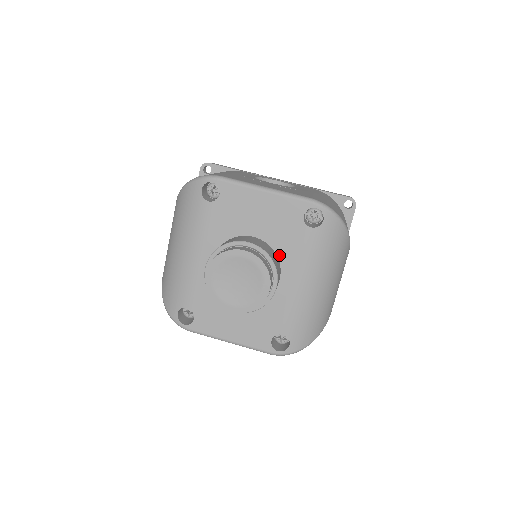
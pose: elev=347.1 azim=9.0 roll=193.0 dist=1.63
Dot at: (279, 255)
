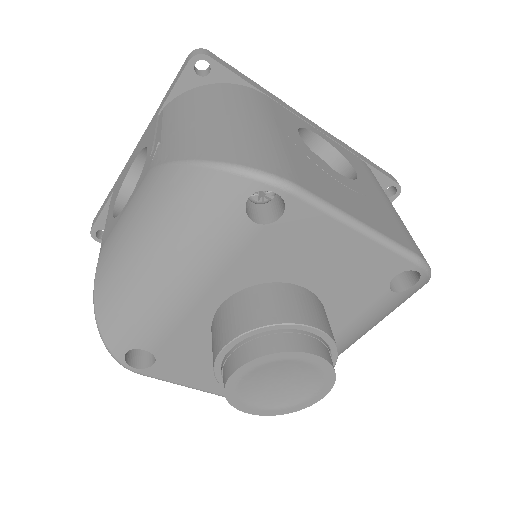
Dot at: (327, 314)
